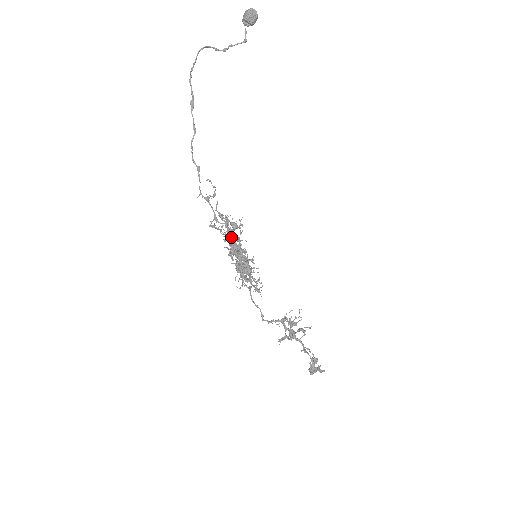
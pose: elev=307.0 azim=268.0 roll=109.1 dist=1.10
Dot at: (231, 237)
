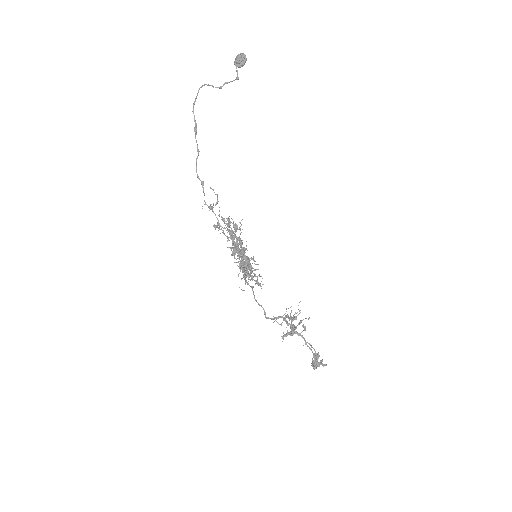
Dot at: (233, 238)
